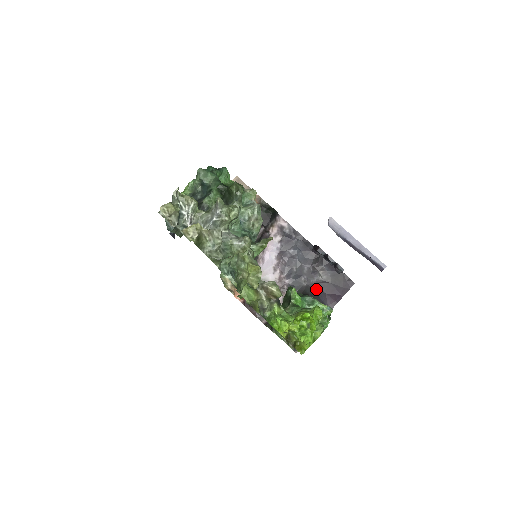
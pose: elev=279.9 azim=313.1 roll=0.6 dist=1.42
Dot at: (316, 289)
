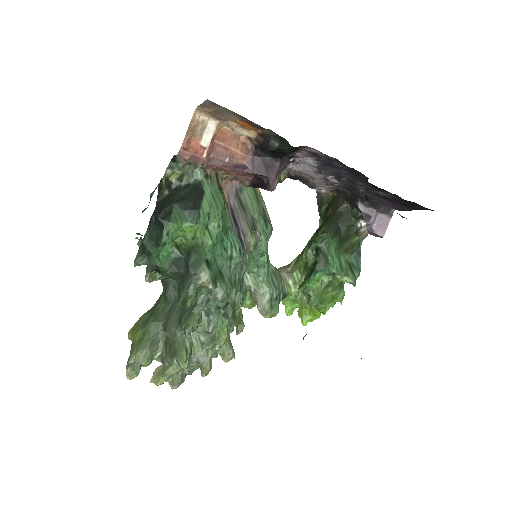
Dot at: (376, 197)
